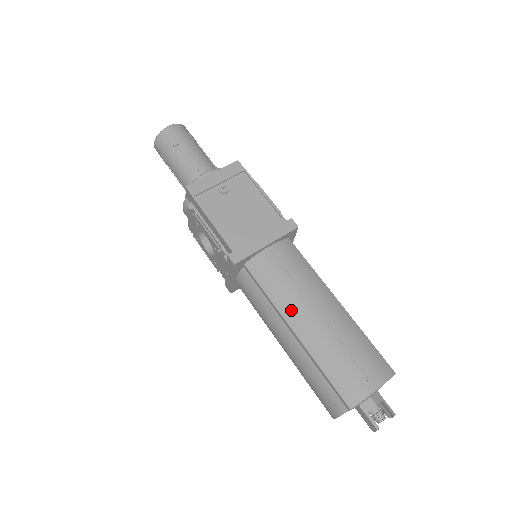
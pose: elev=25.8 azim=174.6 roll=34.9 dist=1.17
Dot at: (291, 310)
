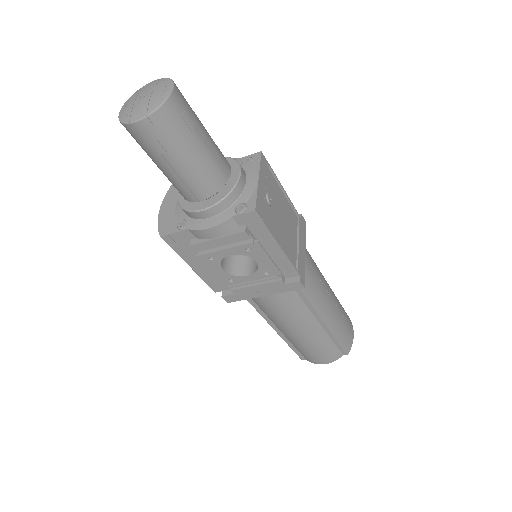
Dot at: (323, 305)
